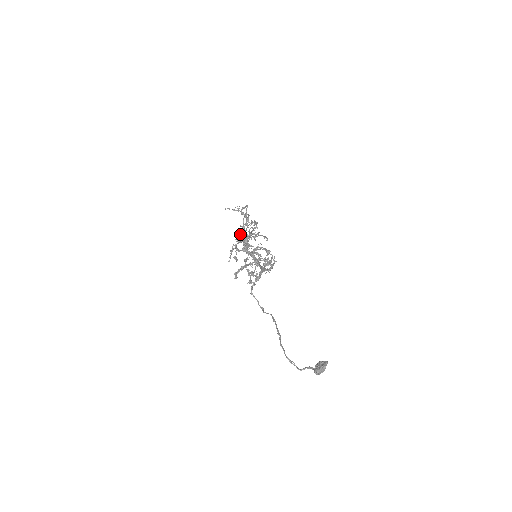
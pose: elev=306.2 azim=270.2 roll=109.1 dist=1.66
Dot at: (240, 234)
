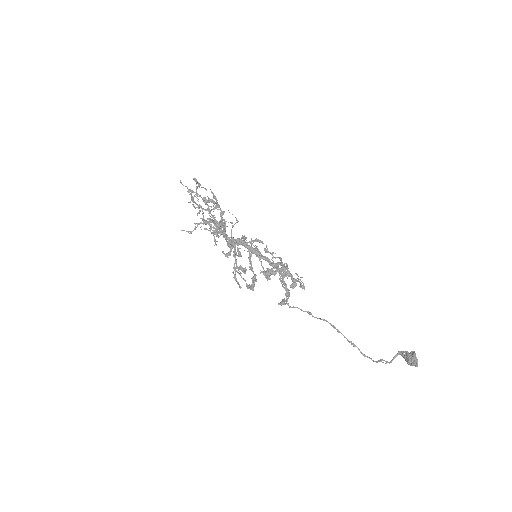
Dot at: (213, 234)
